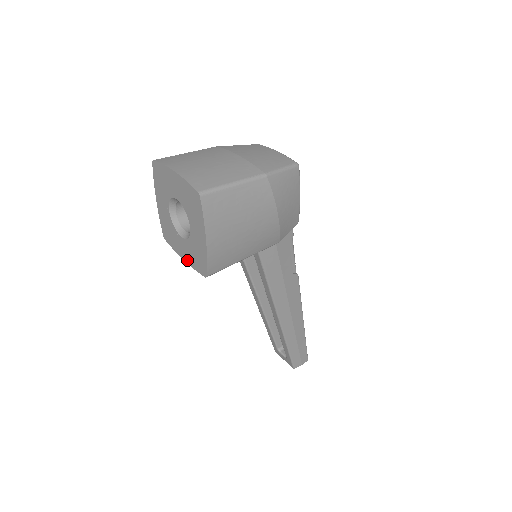
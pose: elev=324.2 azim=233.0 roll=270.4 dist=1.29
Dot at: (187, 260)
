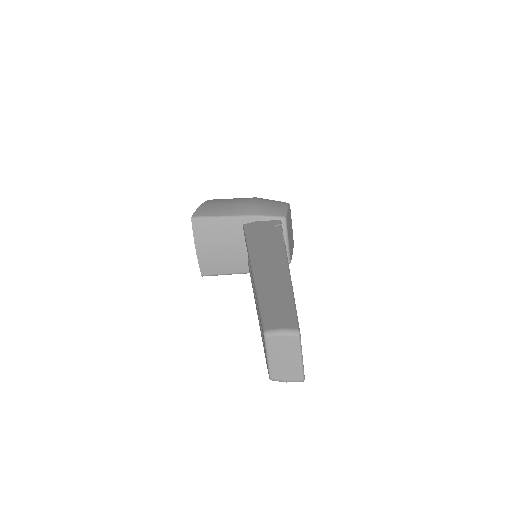
Dot at: (196, 243)
